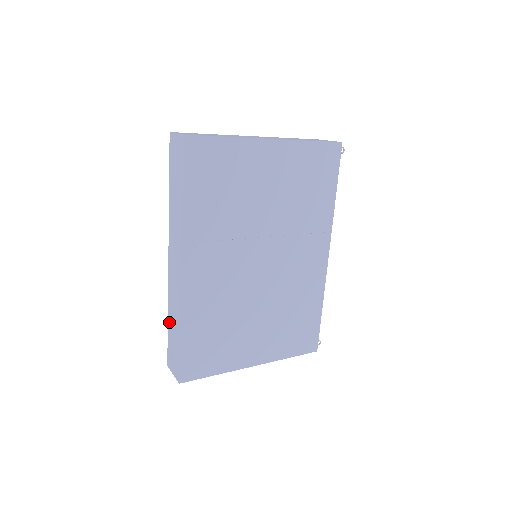
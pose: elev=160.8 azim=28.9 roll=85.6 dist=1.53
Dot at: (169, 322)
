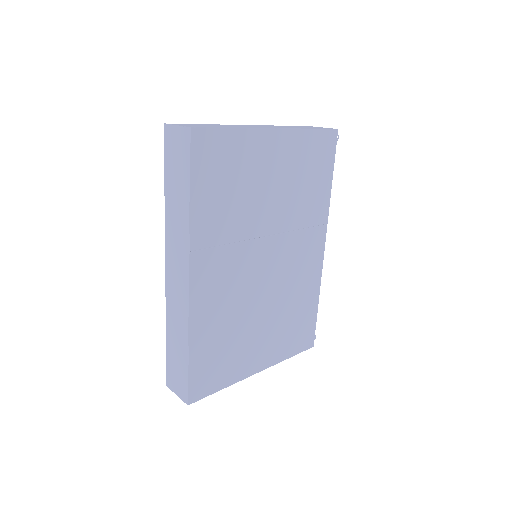
Dot at: (169, 339)
